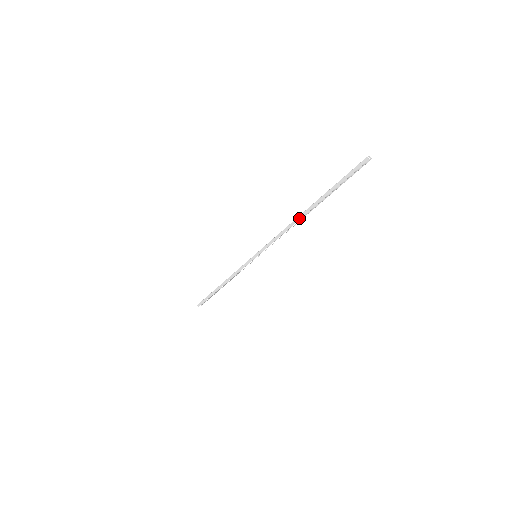
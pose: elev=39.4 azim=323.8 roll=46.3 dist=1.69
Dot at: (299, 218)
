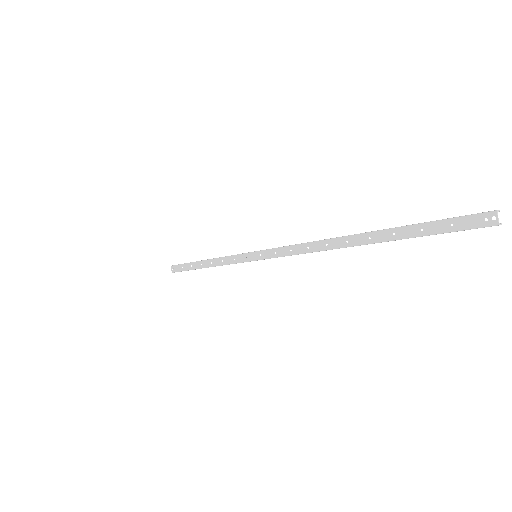
Dot at: occluded
